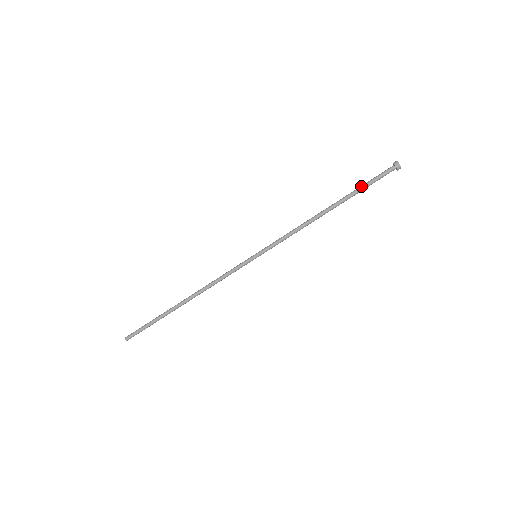
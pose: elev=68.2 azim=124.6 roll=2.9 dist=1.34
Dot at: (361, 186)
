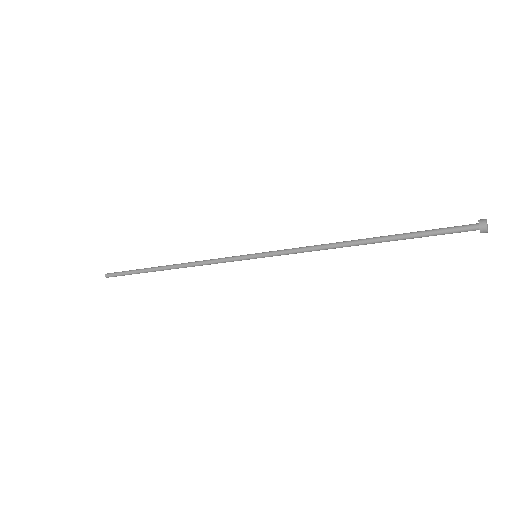
Dot at: occluded
